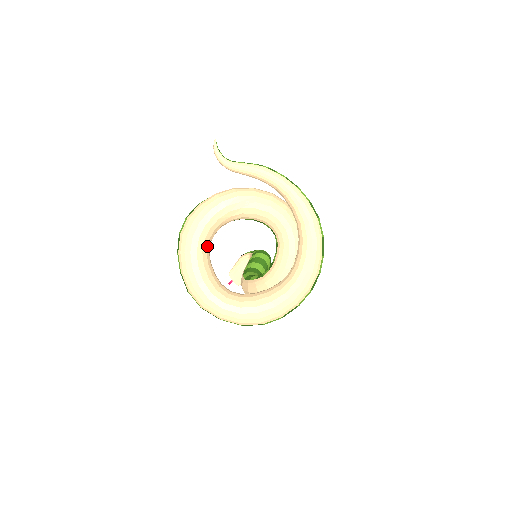
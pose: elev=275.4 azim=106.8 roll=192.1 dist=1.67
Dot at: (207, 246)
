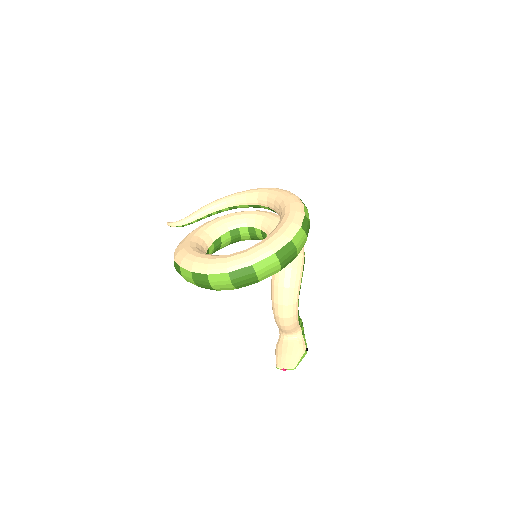
Dot at: occluded
